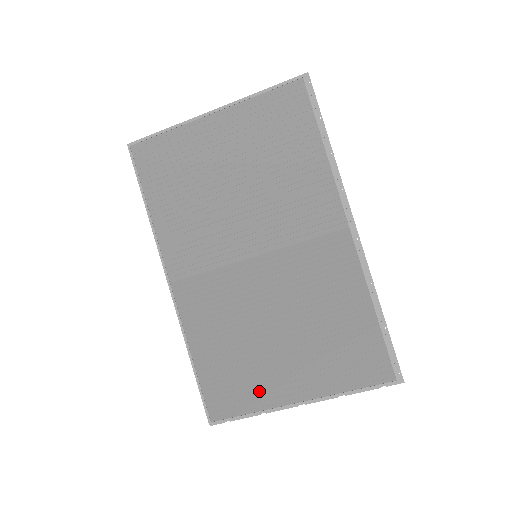
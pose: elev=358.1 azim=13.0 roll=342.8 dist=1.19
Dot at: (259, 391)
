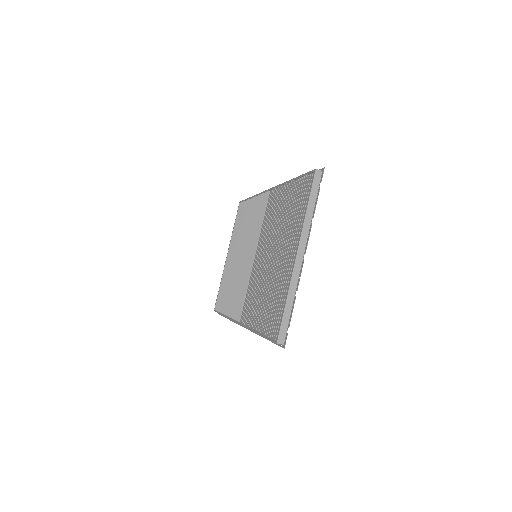
Dot at: (284, 287)
